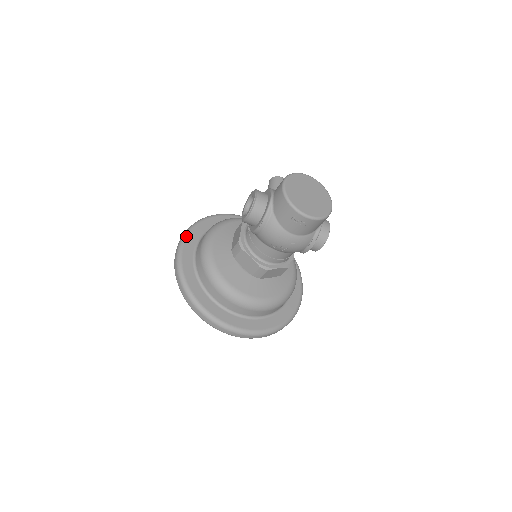
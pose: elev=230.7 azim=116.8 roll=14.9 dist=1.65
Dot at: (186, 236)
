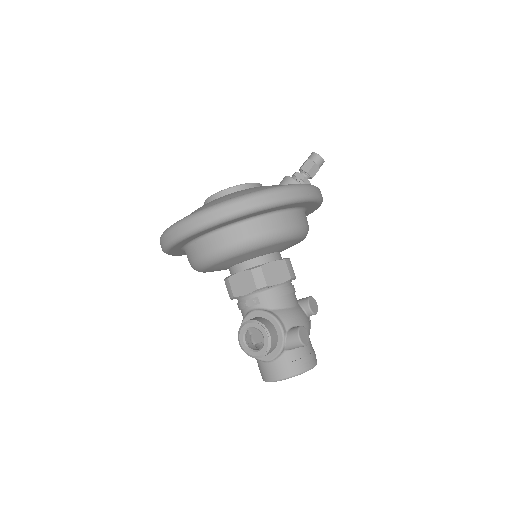
Dot at: (208, 228)
